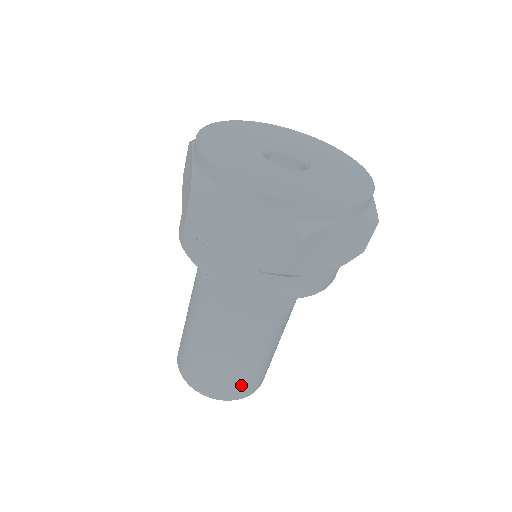
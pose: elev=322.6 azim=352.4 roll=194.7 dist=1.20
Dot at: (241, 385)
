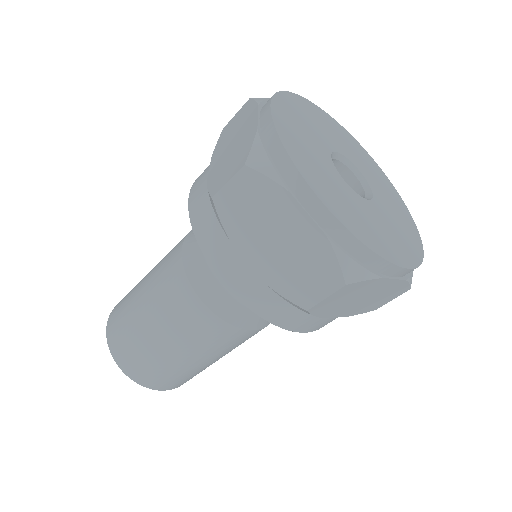
Dot at: (170, 379)
